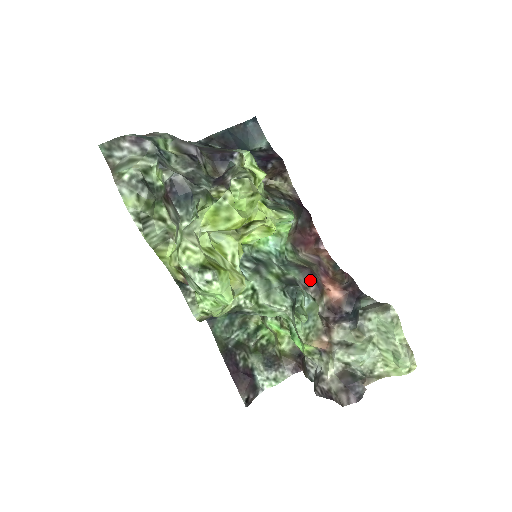
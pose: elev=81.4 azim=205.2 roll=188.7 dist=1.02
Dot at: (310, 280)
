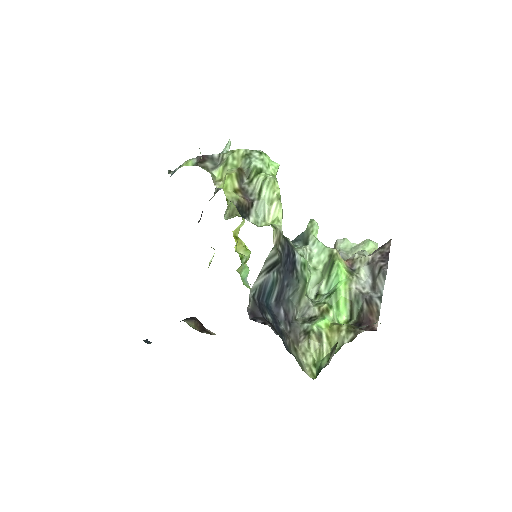
Dot at: occluded
